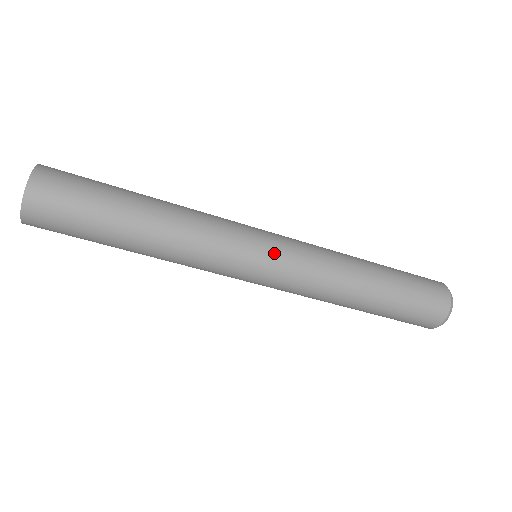
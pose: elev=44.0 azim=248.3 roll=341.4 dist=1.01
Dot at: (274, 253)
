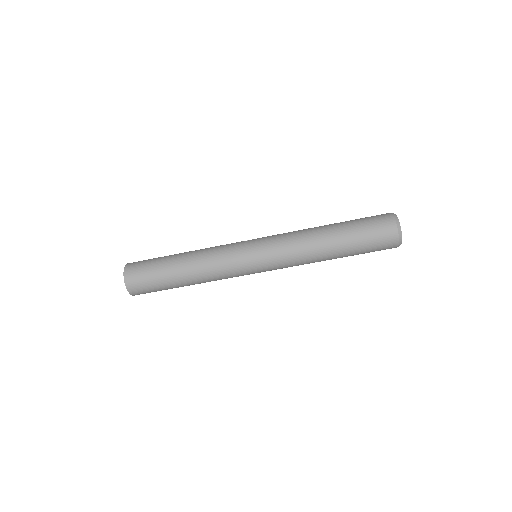
Dot at: (260, 259)
